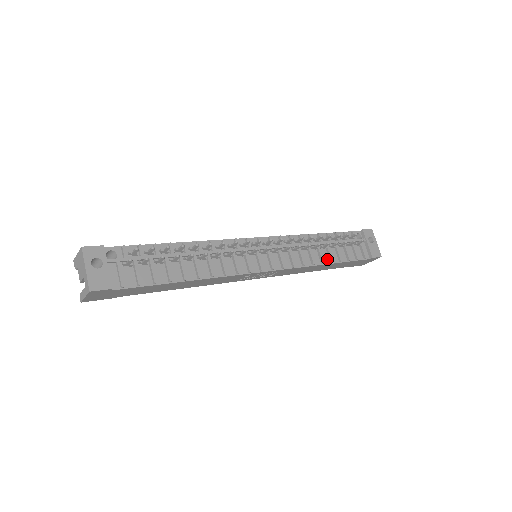
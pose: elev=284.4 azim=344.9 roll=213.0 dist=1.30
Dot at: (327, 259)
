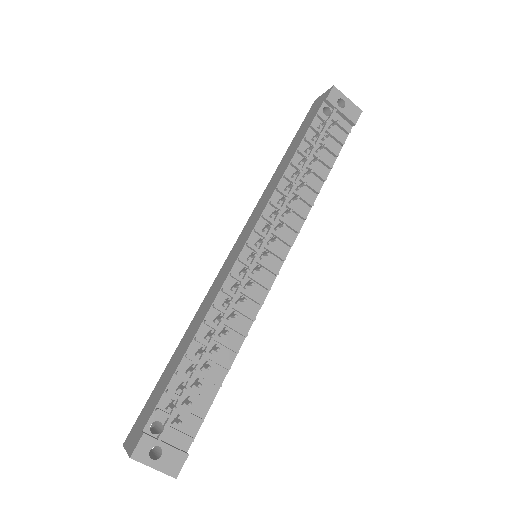
Dot at: (318, 181)
